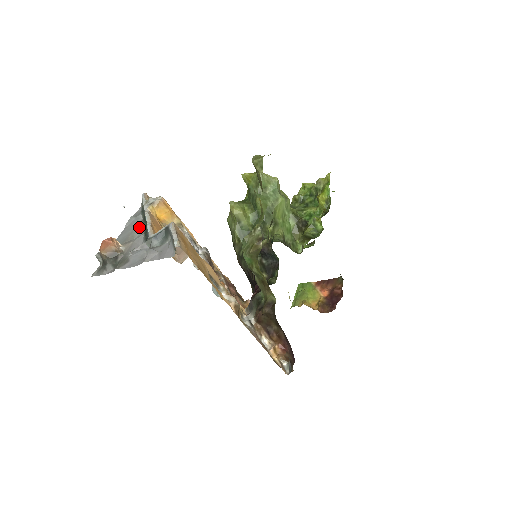
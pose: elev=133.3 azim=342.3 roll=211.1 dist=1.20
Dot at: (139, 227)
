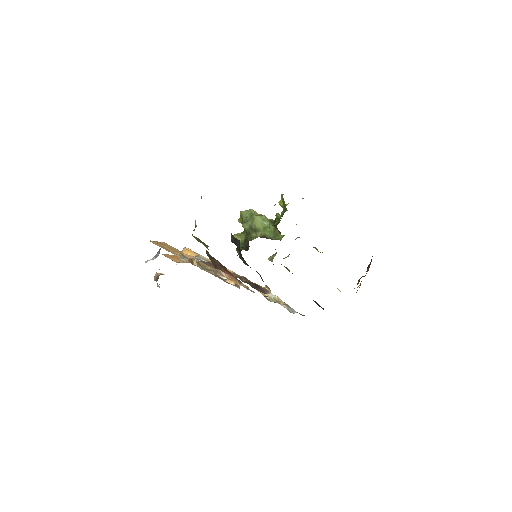
Dot at: occluded
